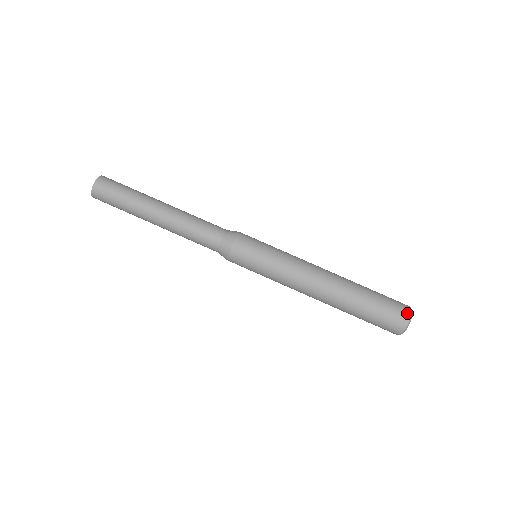
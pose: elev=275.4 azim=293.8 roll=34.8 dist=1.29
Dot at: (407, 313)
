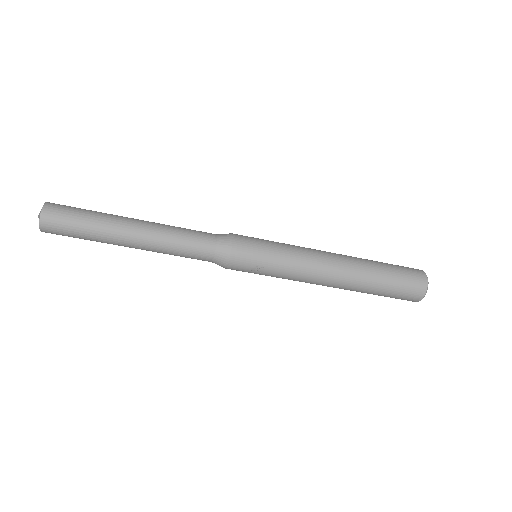
Dot at: (417, 300)
